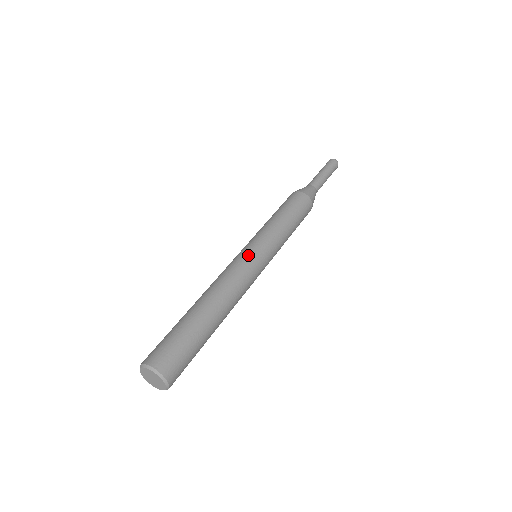
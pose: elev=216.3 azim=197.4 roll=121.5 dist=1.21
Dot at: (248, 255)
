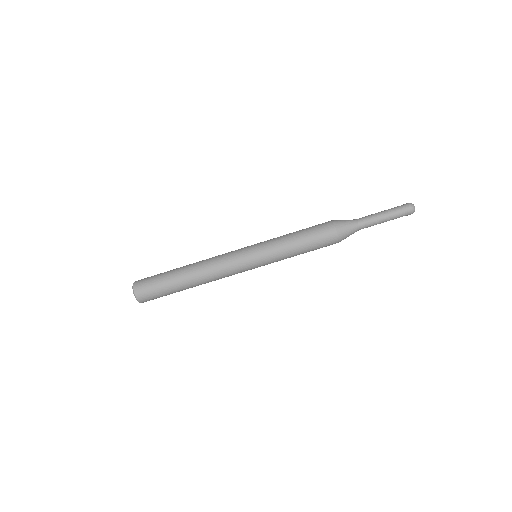
Dot at: (241, 255)
